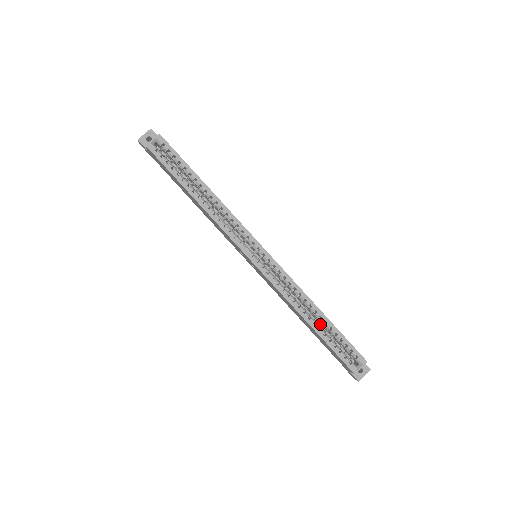
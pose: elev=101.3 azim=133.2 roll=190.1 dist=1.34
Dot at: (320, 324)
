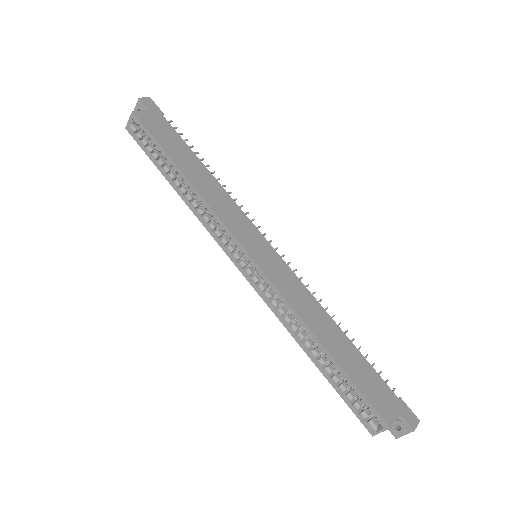
Dot at: occluded
